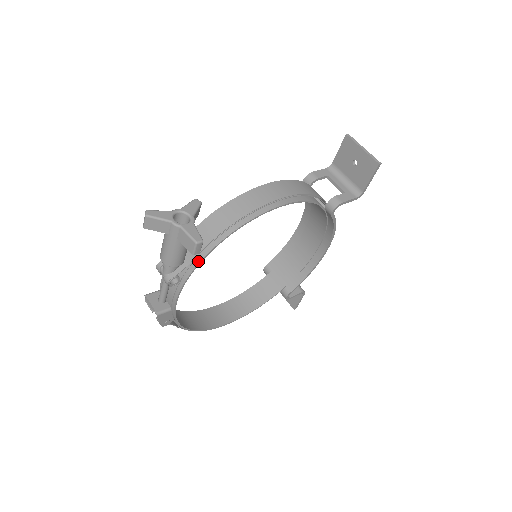
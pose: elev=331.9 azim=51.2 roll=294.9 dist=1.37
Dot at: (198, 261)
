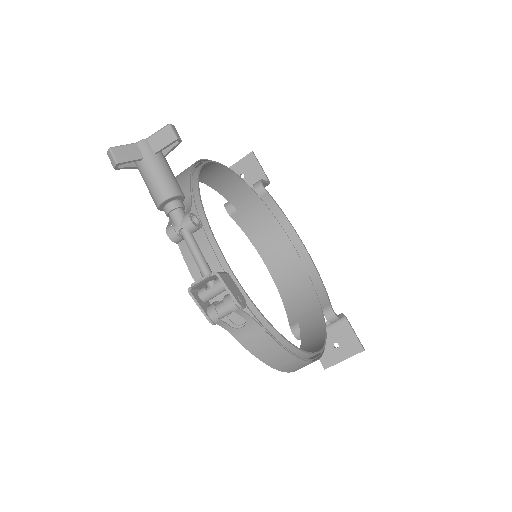
Dot at: (196, 194)
